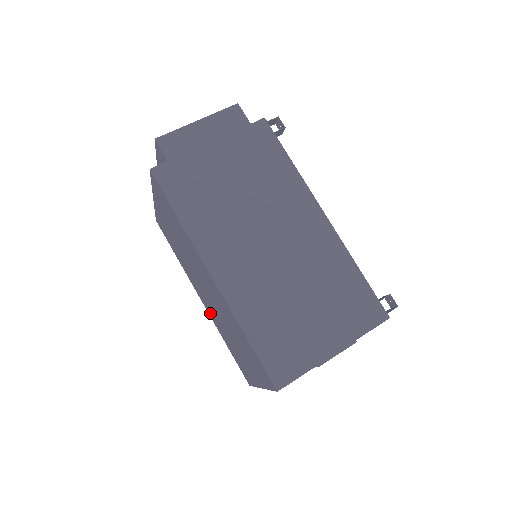
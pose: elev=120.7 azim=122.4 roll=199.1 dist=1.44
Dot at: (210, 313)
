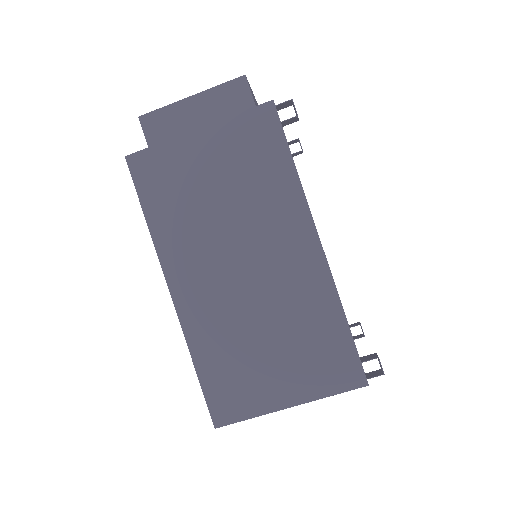
Dot at: occluded
